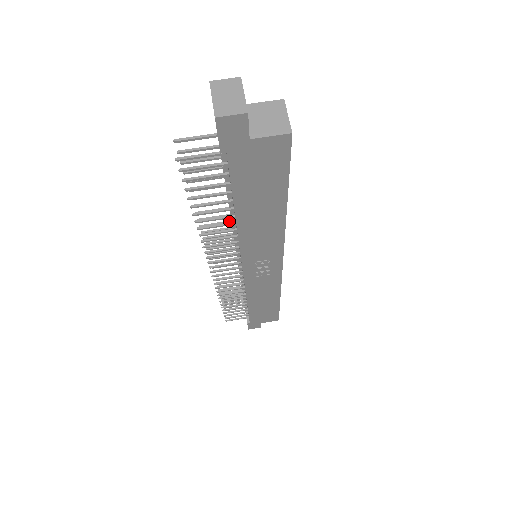
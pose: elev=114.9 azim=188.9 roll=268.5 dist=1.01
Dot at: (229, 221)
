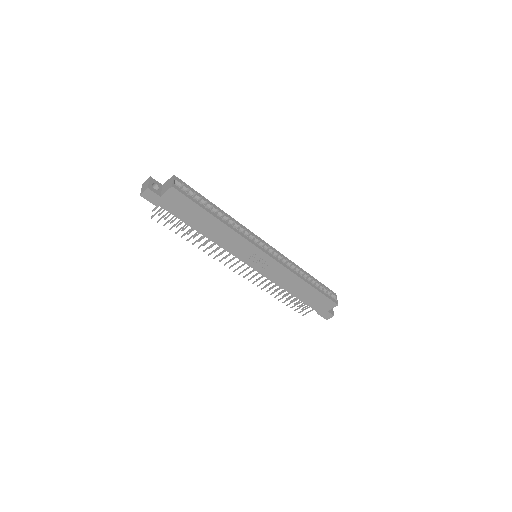
Dot at: occluded
